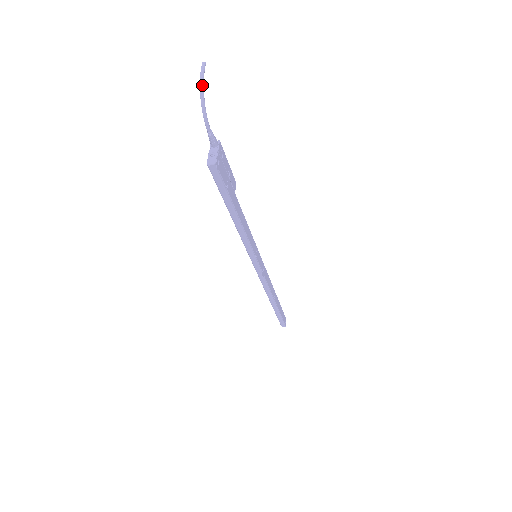
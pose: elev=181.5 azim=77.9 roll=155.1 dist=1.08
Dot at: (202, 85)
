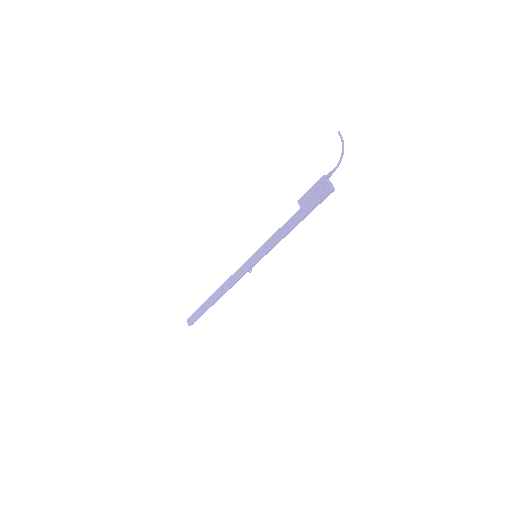
Dot at: occluded
